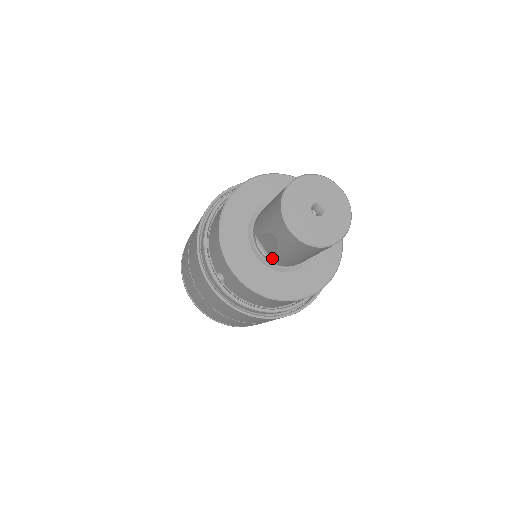
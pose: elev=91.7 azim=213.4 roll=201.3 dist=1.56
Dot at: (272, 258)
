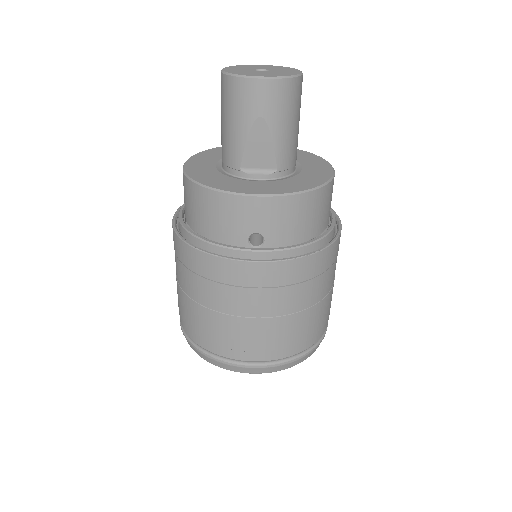
Dot at: (274, 166)
